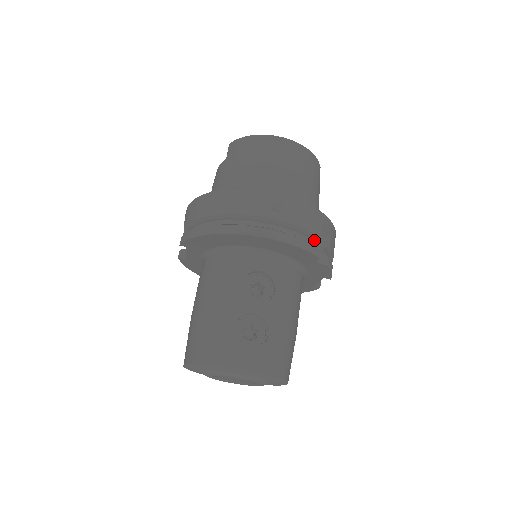
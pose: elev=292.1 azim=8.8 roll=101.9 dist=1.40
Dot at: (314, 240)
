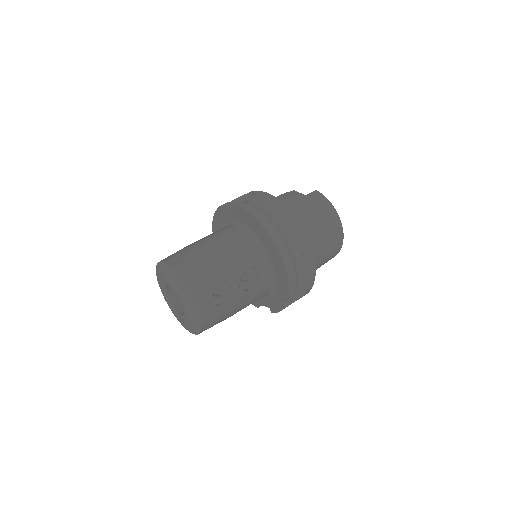
Dot at: (295, 290)
